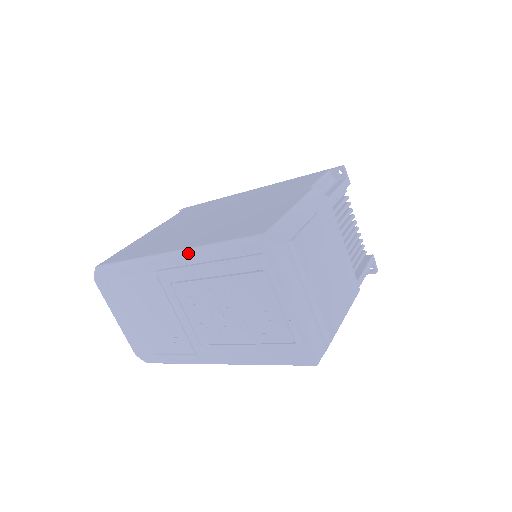
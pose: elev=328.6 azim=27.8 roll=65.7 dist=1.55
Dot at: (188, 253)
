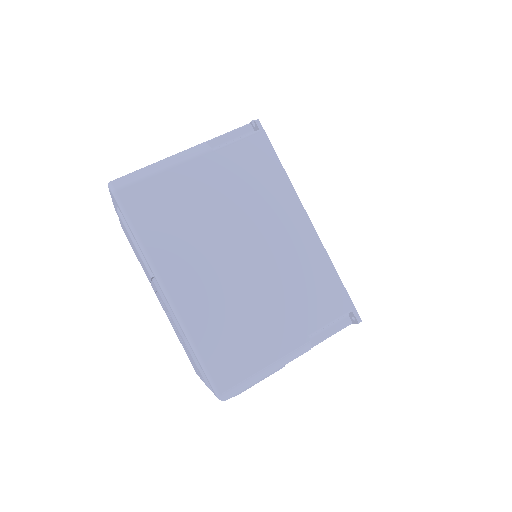
Dot at: (178, 320)
